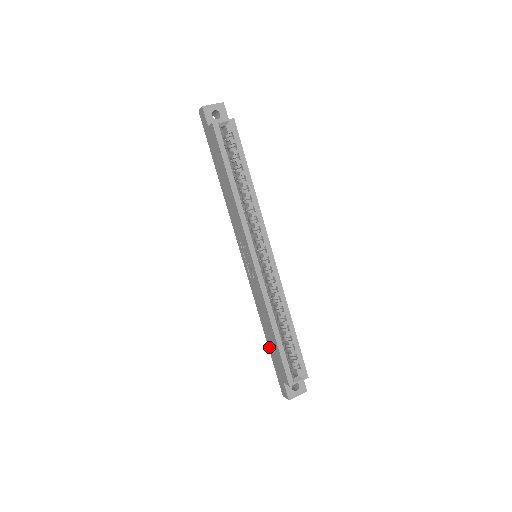
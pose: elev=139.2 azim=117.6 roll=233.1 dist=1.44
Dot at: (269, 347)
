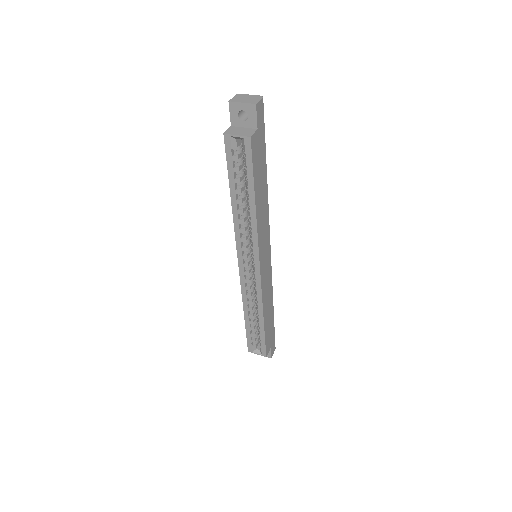
Dot at: occluded
